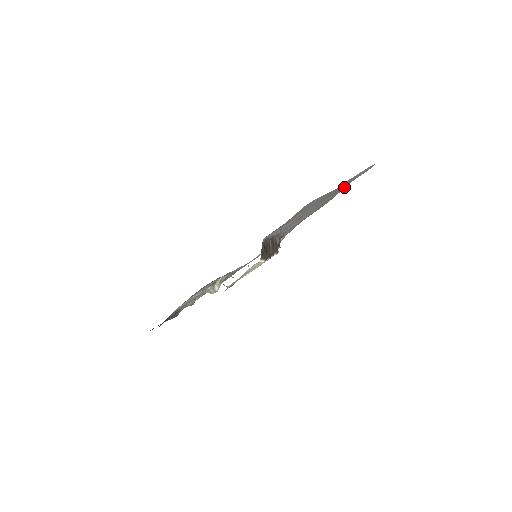
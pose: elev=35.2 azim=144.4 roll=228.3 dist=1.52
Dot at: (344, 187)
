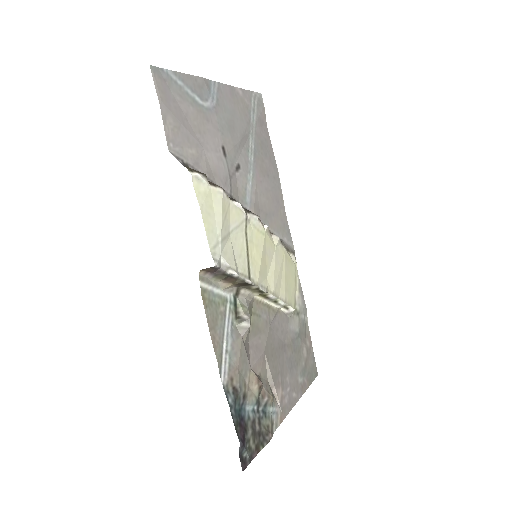
Dot at: (264, 137)
